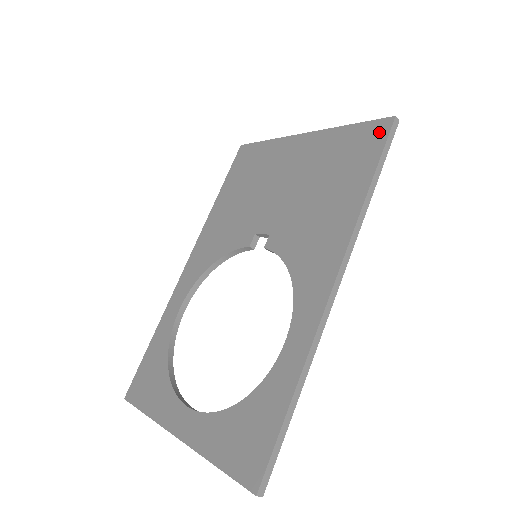
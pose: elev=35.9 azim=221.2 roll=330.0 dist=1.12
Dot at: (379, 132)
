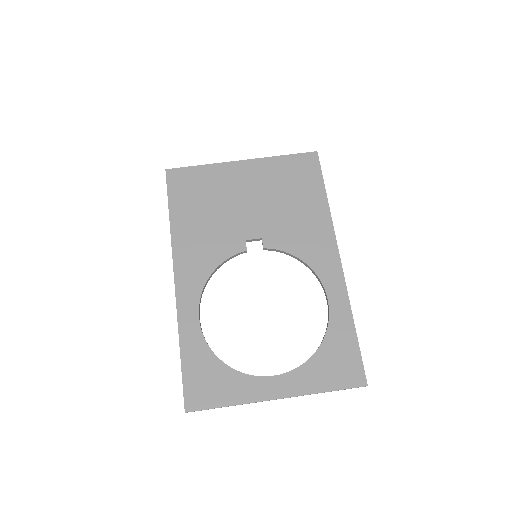
Dot at: (312, 161)
